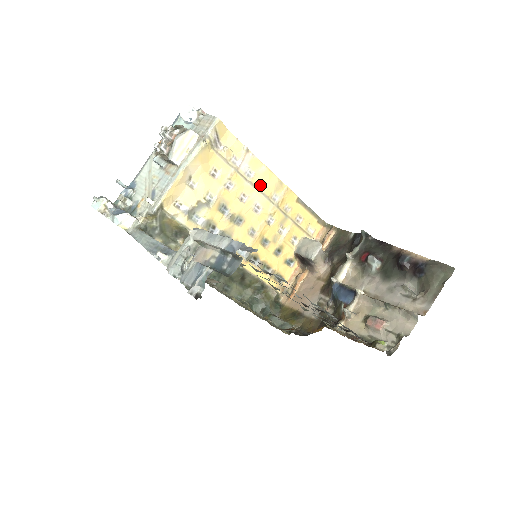
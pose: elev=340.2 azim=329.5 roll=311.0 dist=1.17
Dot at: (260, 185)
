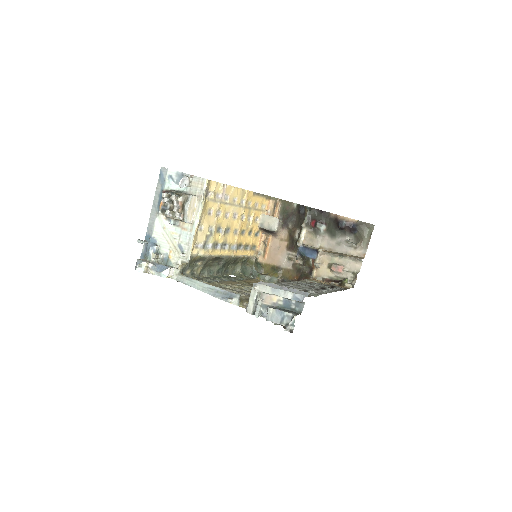
Dot at: (233, 200)
